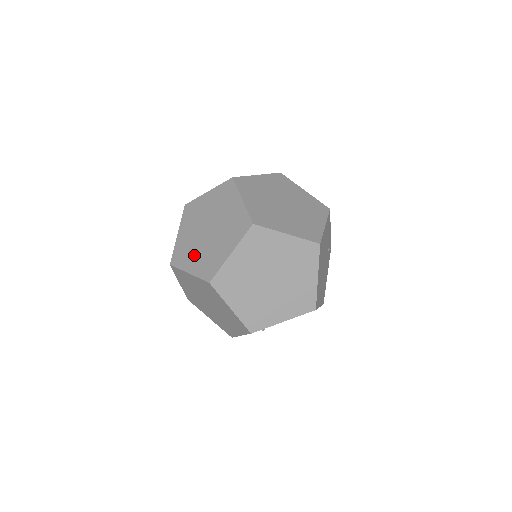
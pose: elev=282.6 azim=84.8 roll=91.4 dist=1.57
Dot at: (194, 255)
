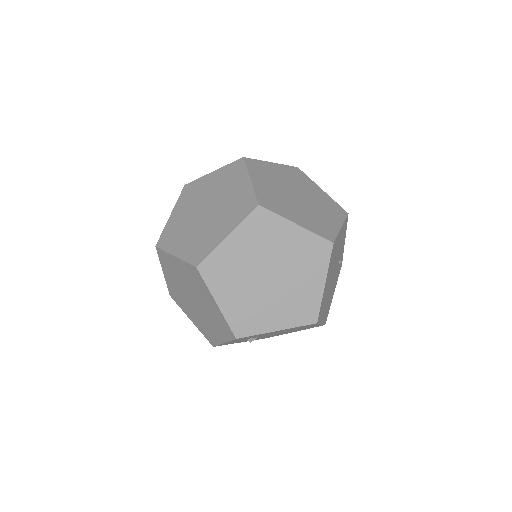
Dot at: (185, 237)
